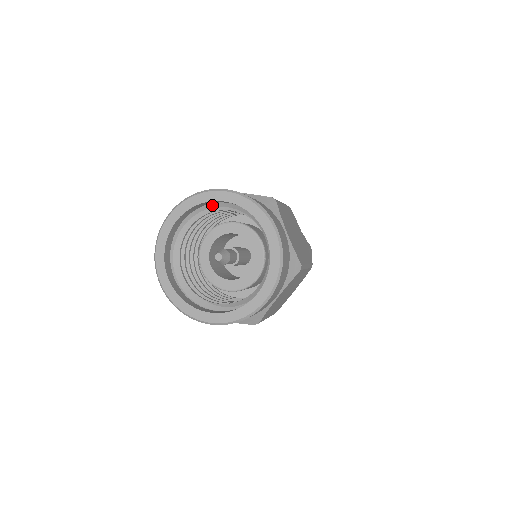
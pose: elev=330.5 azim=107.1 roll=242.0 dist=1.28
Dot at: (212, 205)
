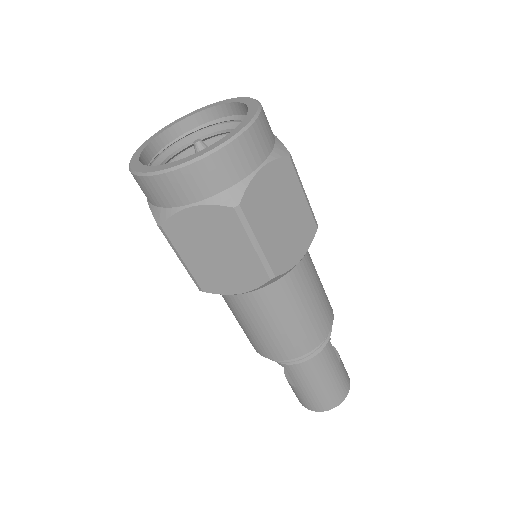
Dot at: (243, 117)
